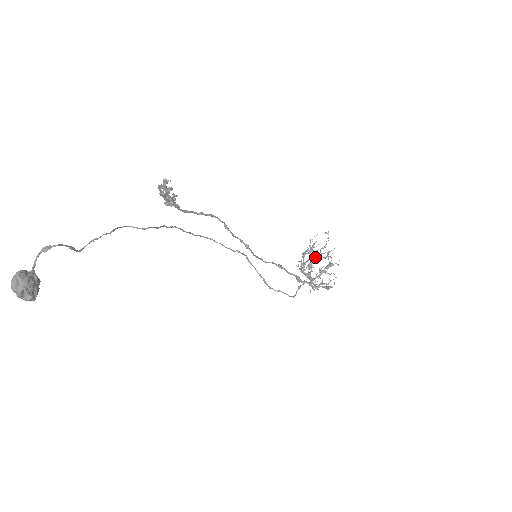
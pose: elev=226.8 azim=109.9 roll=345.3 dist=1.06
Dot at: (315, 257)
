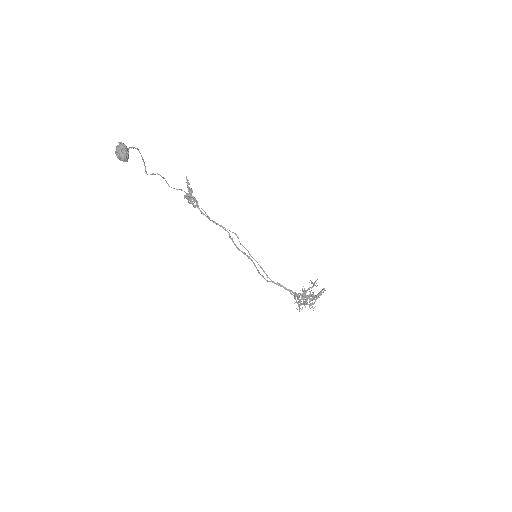
Dot at: (307, 295)
